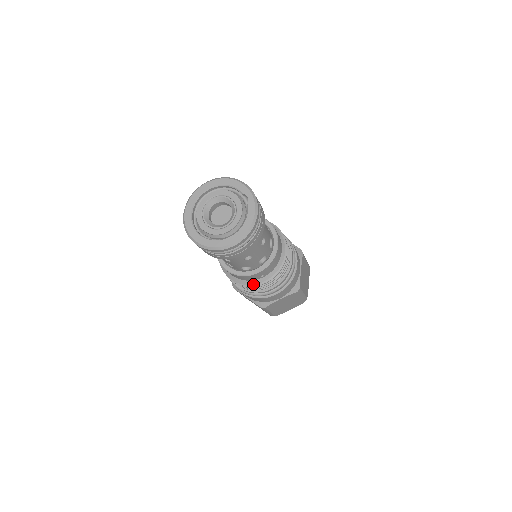
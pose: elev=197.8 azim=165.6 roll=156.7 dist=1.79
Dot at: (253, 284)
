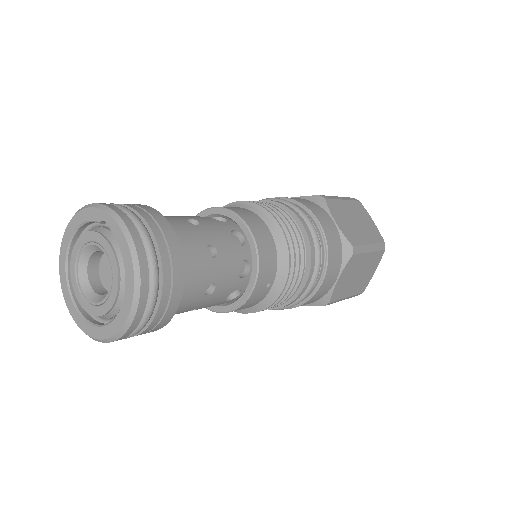
Dot at: (269, 302)
